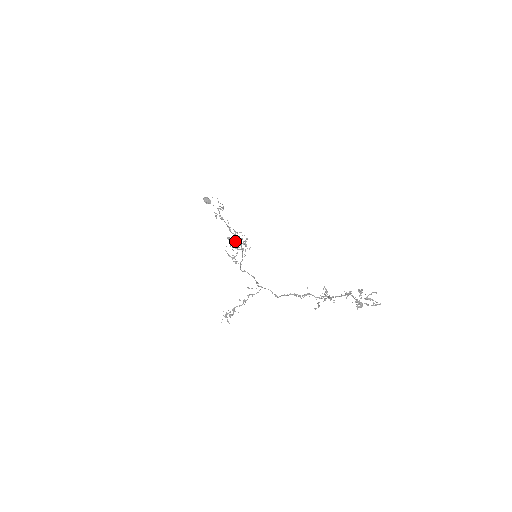
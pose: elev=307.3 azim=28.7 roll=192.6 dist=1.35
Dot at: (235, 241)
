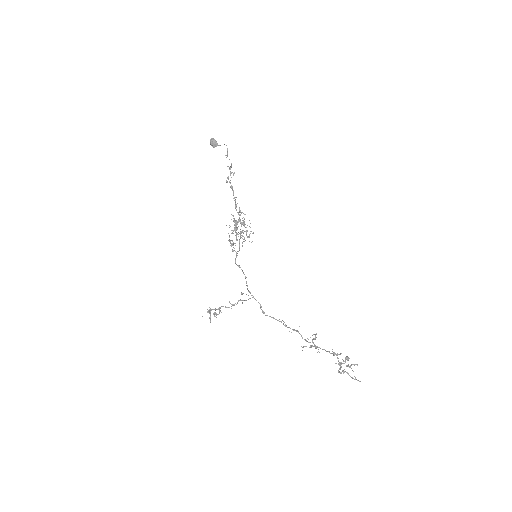
Dot at: occluded
